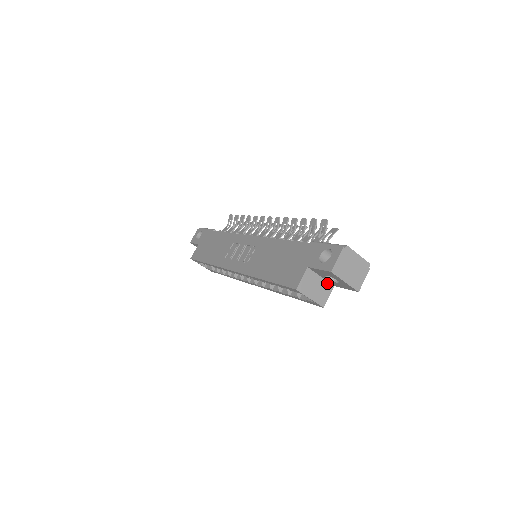
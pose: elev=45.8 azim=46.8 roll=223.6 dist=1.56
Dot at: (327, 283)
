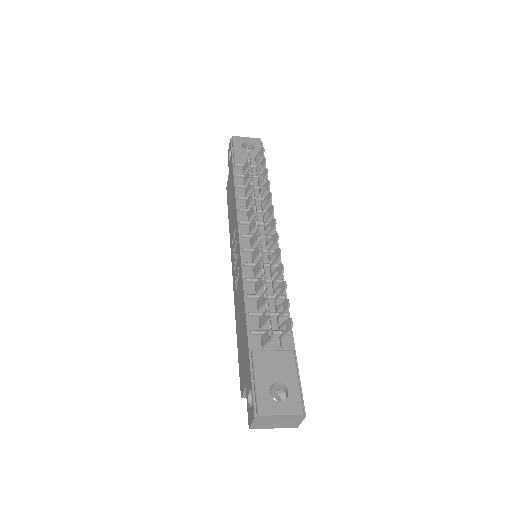
Dot at: occluded
